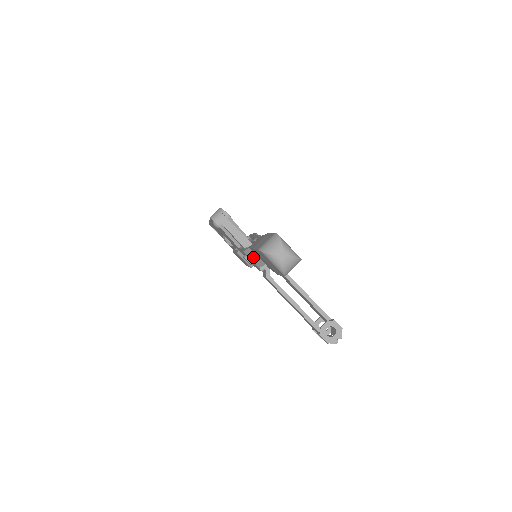
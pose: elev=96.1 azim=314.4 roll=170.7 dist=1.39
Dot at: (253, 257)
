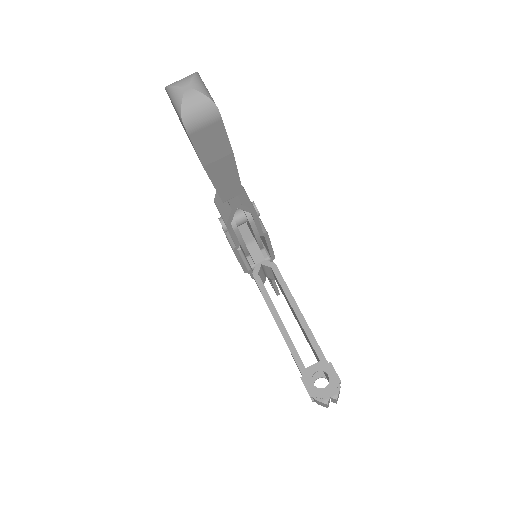
Dot at: (221, 206)
